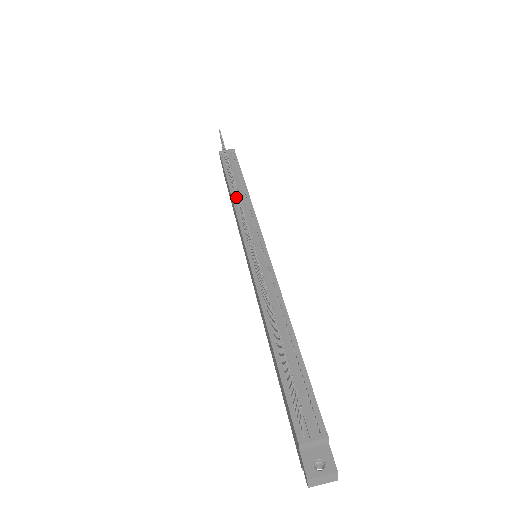
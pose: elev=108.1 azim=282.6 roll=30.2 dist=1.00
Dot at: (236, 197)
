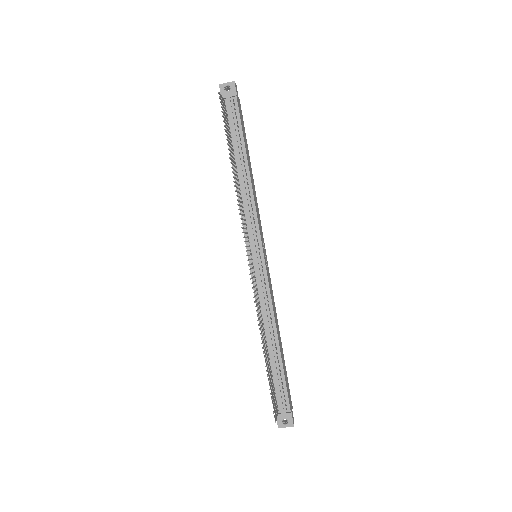
Dot at: occluded
